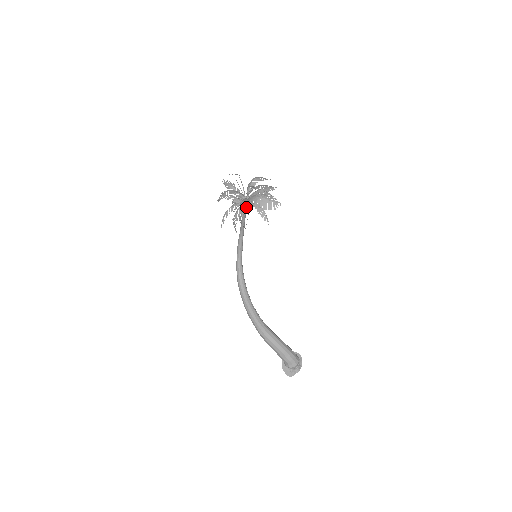
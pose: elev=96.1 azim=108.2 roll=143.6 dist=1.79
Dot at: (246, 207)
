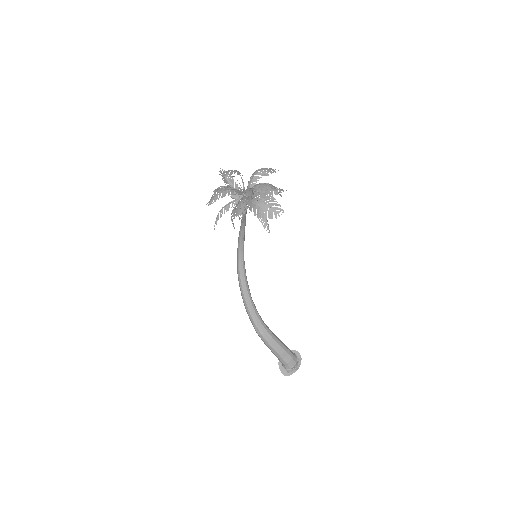
Dot at: occluded
